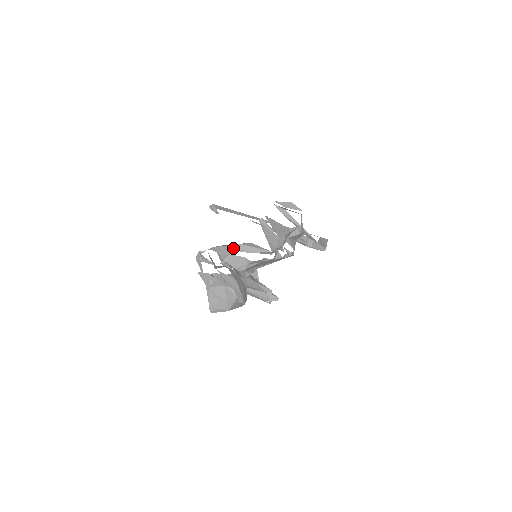
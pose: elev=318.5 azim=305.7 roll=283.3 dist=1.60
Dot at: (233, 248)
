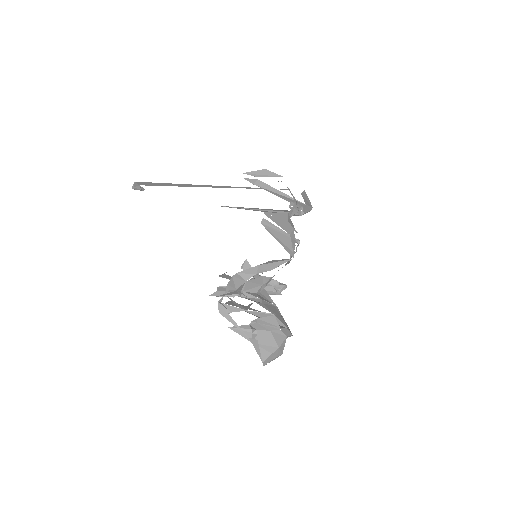
Dot at: (248, 273)
